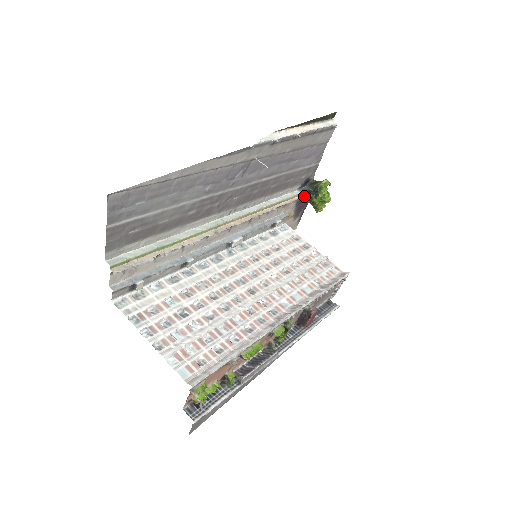
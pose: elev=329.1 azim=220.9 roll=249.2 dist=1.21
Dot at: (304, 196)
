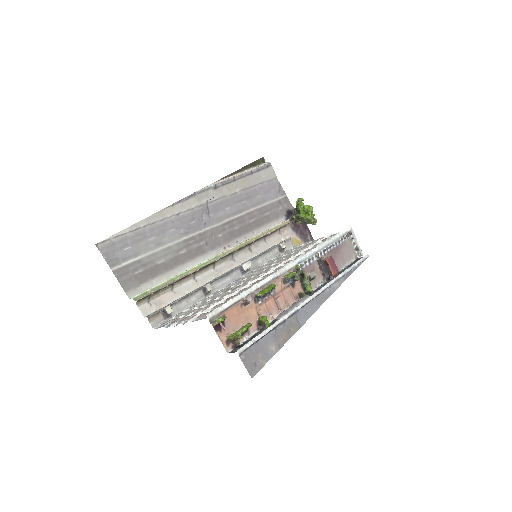
Dot at: (293, 220)
